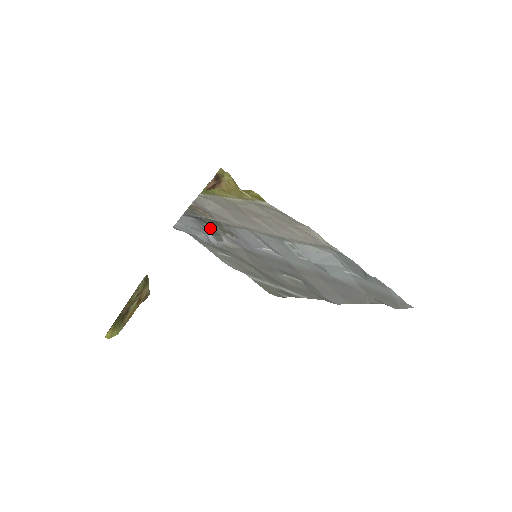
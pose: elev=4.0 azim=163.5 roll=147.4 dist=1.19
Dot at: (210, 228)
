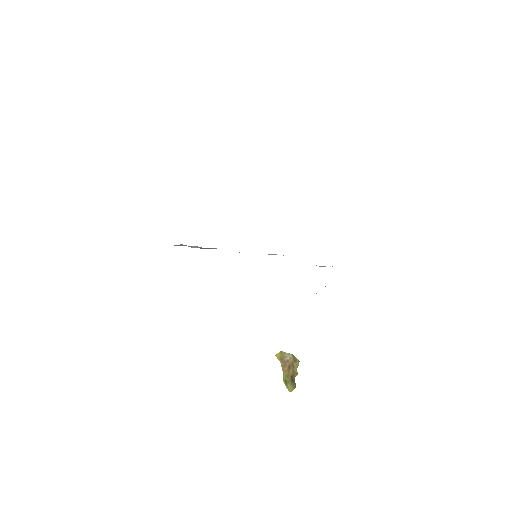
Dot at: occluded
